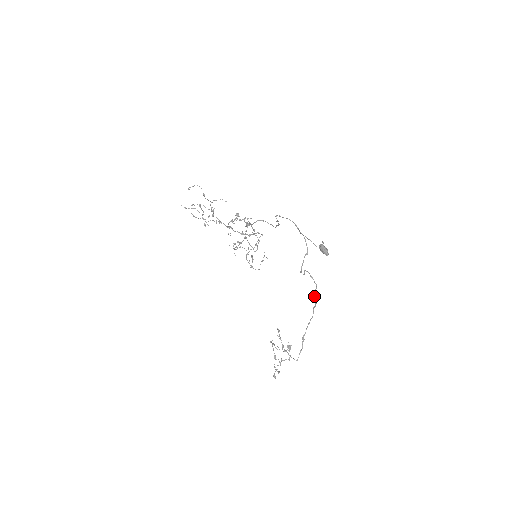
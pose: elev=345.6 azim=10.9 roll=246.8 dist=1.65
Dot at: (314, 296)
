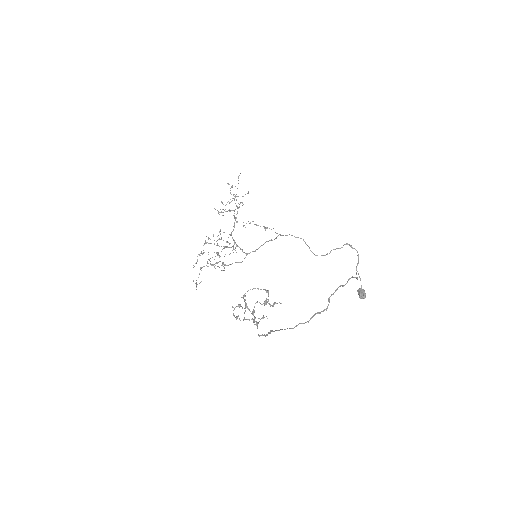
Dot at: (314, 314)
